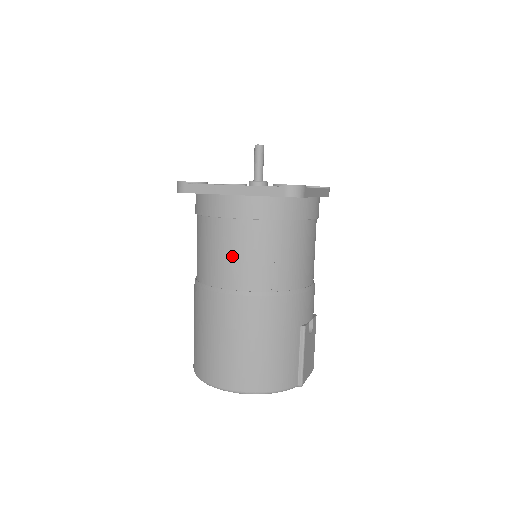
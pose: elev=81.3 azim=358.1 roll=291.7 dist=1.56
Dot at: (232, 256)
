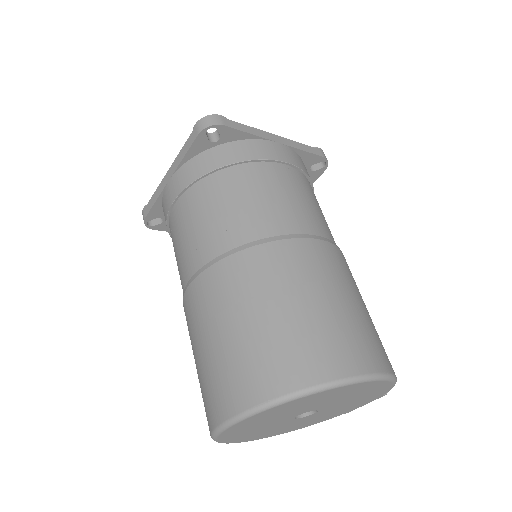
Dot at: (300, 200)
